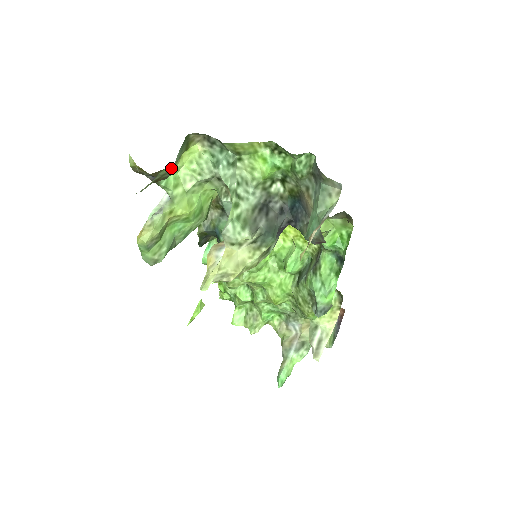
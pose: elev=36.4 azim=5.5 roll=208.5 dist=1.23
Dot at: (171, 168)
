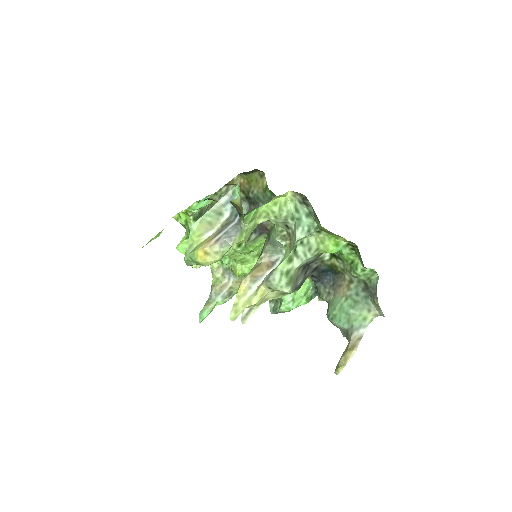
Dot at: occluded
